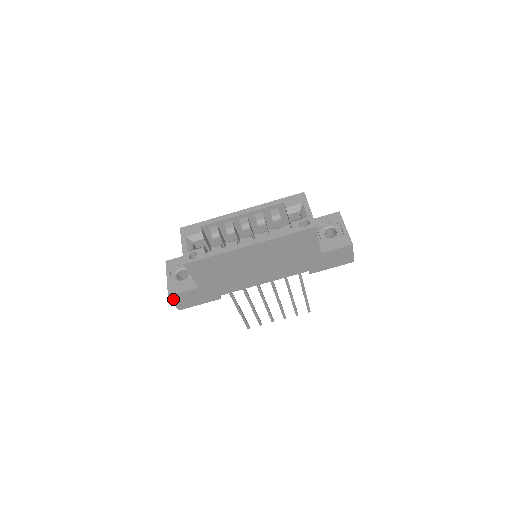
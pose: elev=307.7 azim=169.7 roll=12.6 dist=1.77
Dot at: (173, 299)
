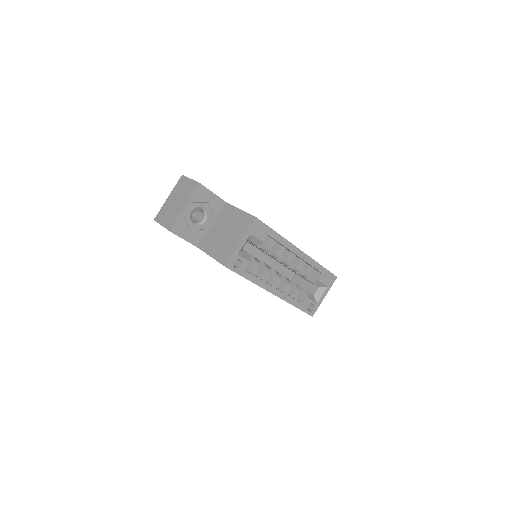
Dot at: occluded
